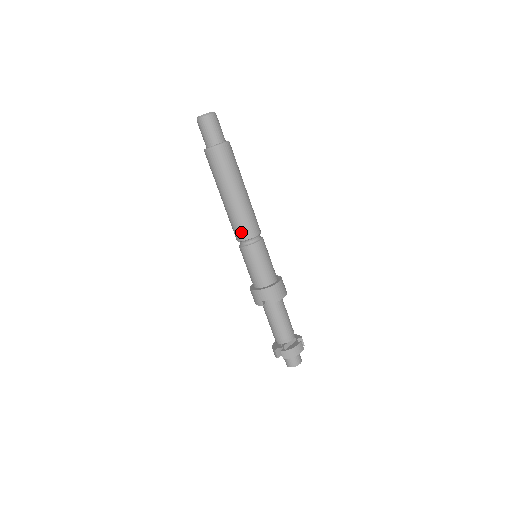
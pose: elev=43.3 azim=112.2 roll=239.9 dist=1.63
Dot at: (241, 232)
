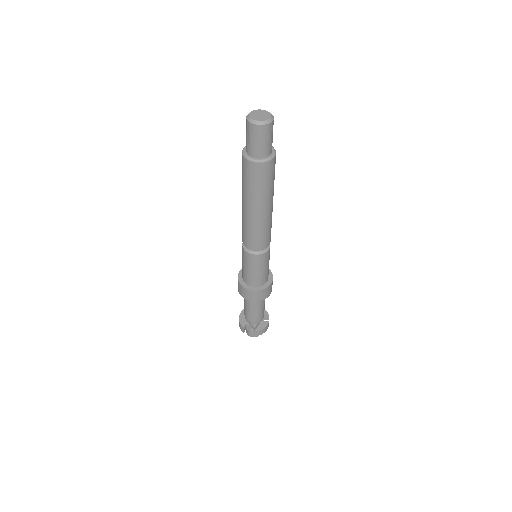
Dot at: (254, 243)
